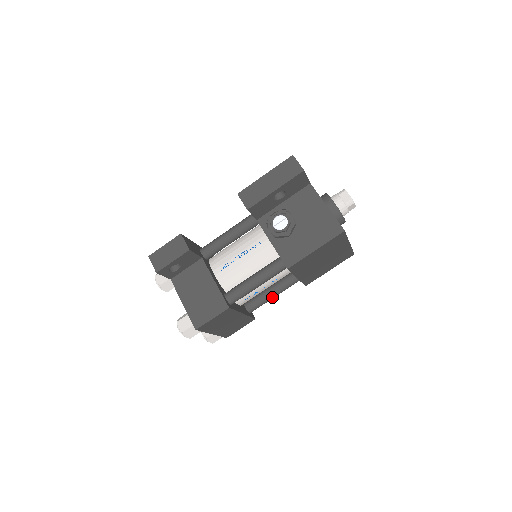
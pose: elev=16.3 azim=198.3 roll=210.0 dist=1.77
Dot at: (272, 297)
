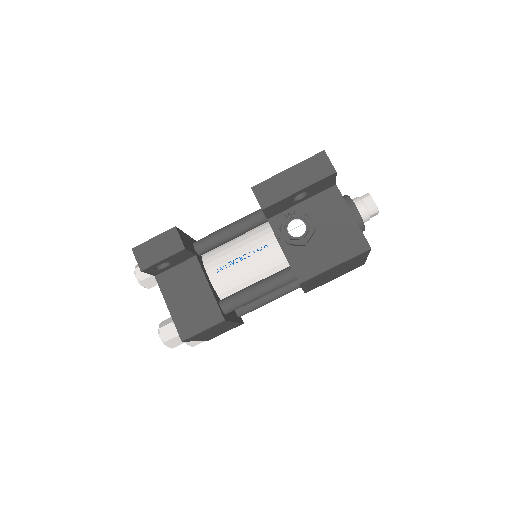
Dot at: (267, 303)
